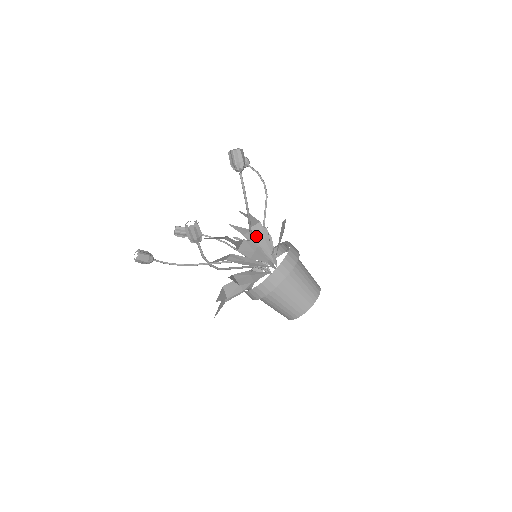
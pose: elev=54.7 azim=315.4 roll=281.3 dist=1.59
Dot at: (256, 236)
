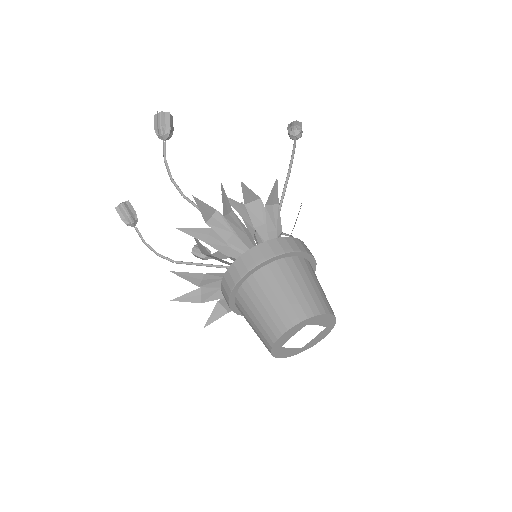
Dot at: (248, 227)
